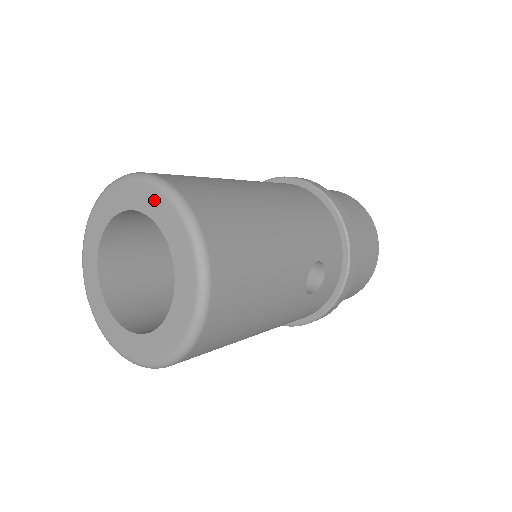
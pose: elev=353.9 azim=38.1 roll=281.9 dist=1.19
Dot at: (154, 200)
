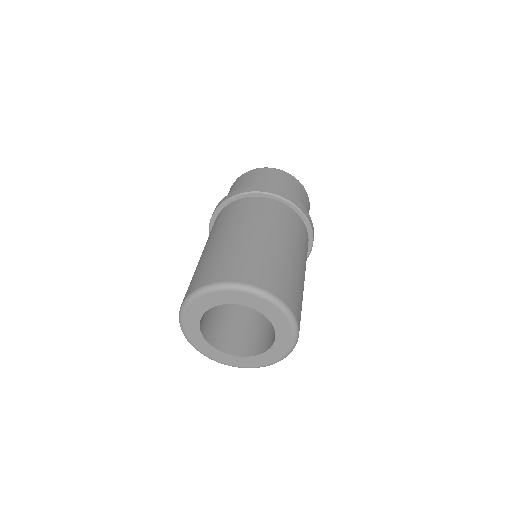
Dot at: (284, 326)
